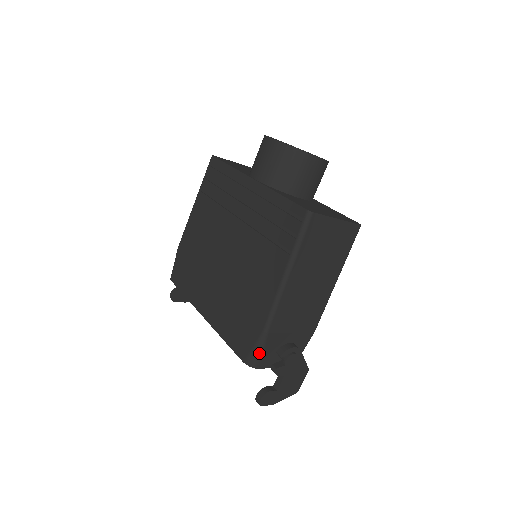
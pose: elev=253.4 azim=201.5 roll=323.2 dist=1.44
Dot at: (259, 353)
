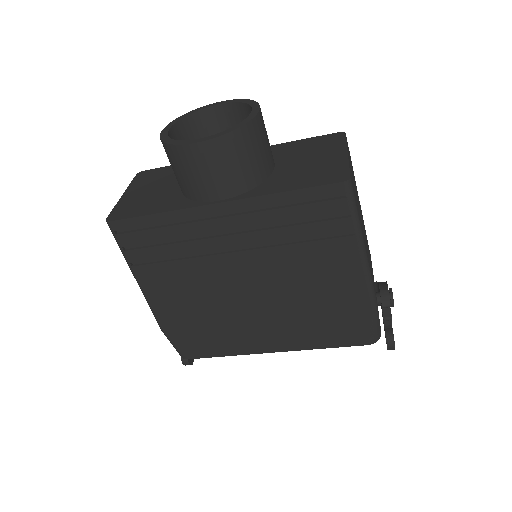
Dot at: (378, 326)
